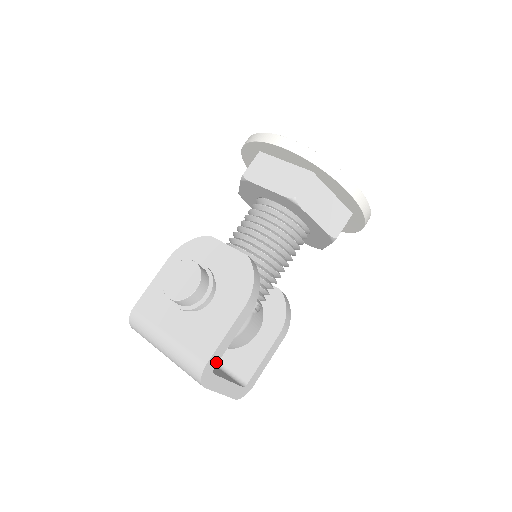
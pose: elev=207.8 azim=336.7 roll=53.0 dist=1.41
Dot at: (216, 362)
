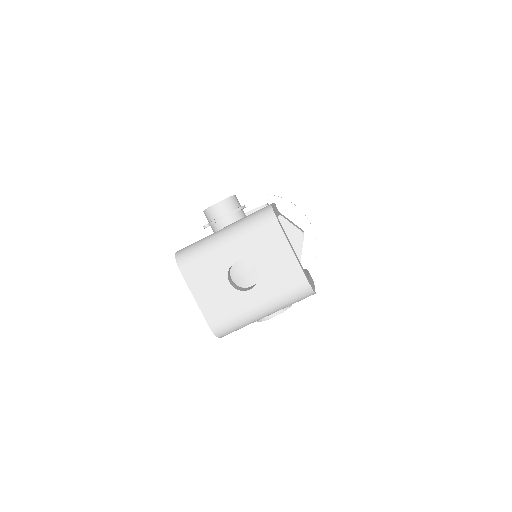
Dot at: (276, 214)
